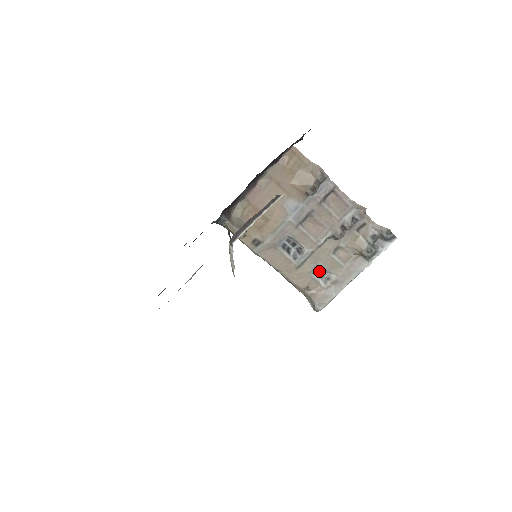
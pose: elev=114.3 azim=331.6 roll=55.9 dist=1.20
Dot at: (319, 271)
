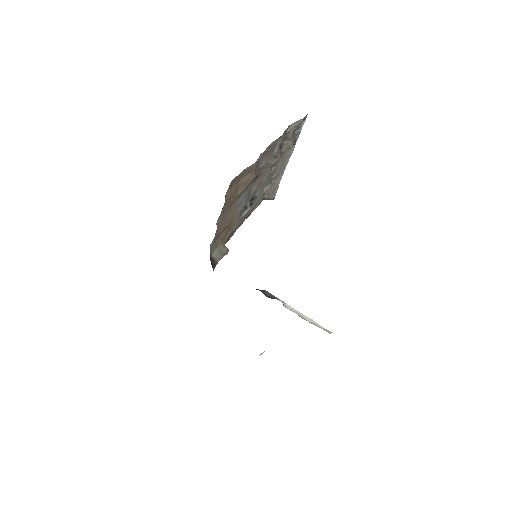
Dot at: occluded
